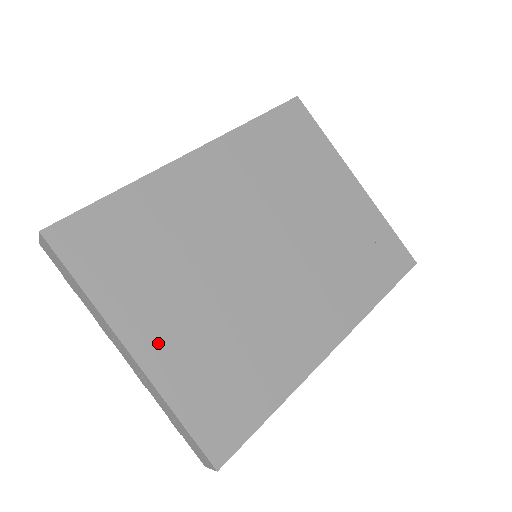
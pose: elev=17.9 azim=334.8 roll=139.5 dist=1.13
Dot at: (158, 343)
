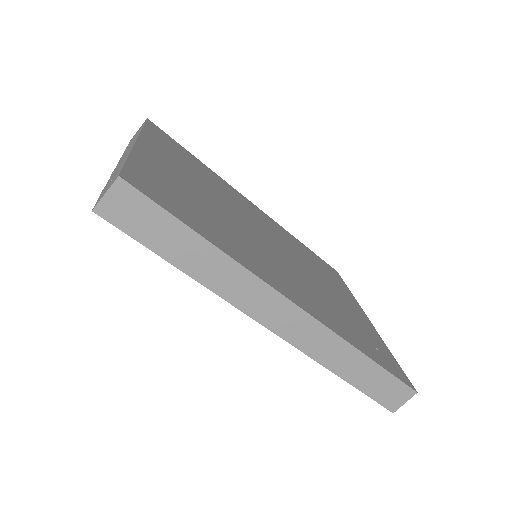
Dot at: (158, 158)
